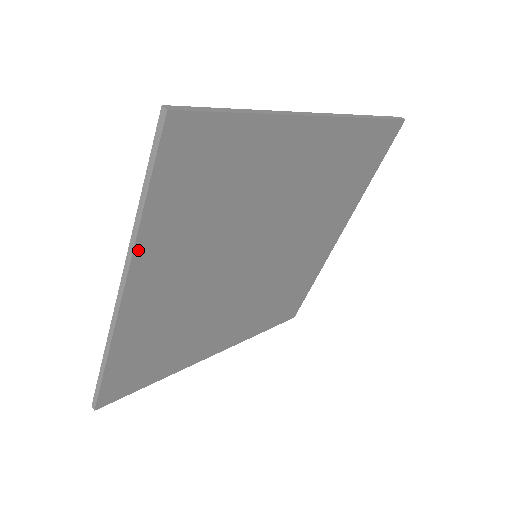
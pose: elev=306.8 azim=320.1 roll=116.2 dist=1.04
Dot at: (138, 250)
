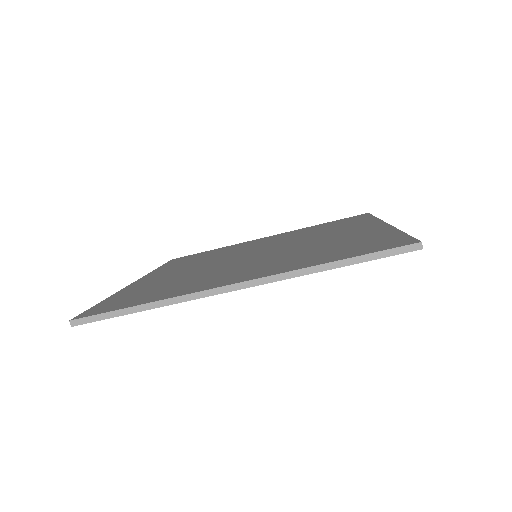
Dot at: occluded
